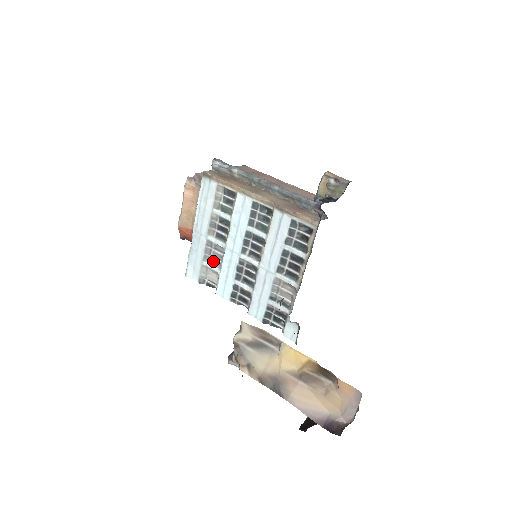
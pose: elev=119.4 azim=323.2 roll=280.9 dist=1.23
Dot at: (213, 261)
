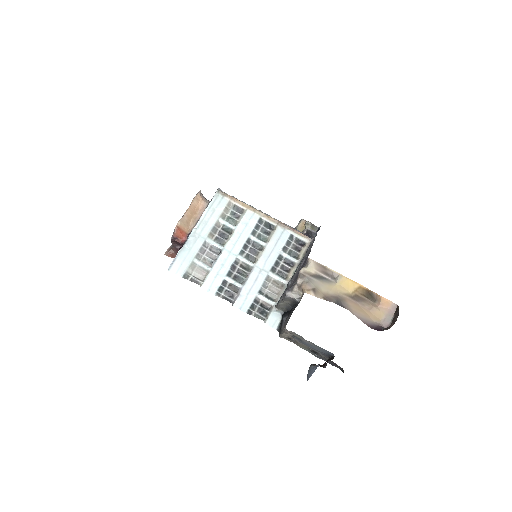
Dot at: (205, 260)
